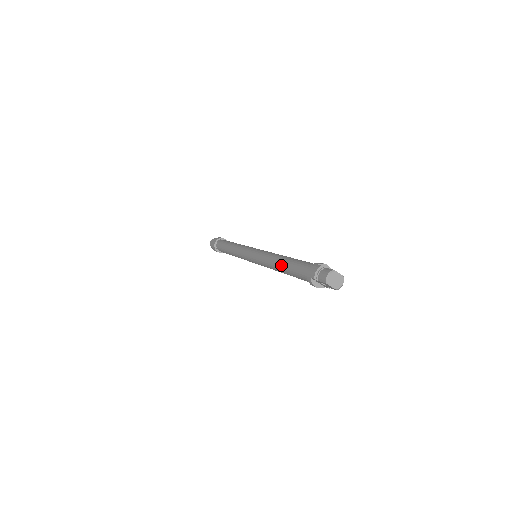
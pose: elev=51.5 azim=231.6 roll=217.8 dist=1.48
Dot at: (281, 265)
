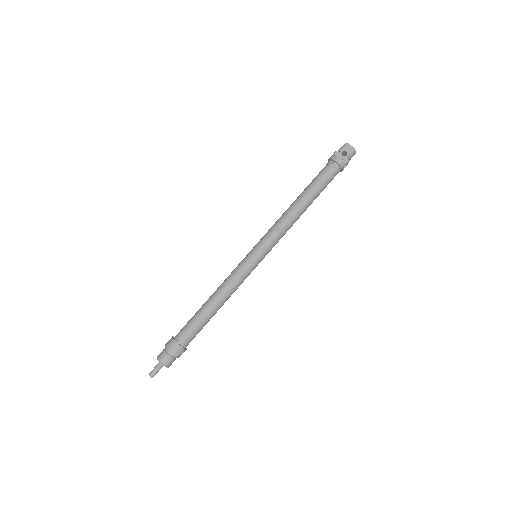
Dot at: (299, 195)
